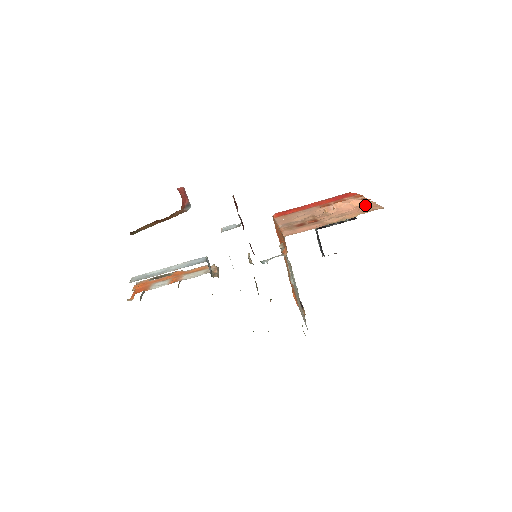
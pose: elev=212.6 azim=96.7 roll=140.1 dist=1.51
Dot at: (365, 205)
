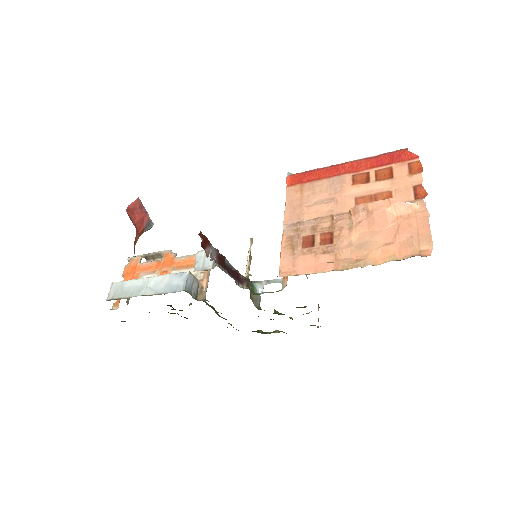
Dot at: (410, 220)
